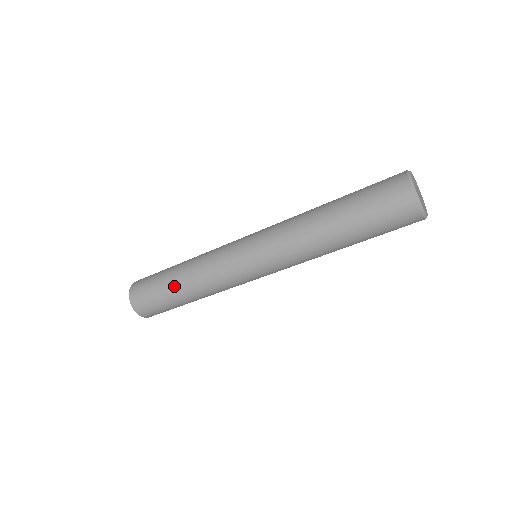
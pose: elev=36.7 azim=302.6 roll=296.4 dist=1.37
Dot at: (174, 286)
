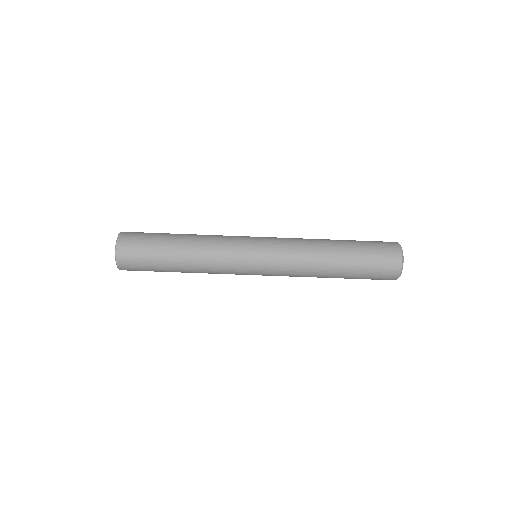
Dot at: occluded
